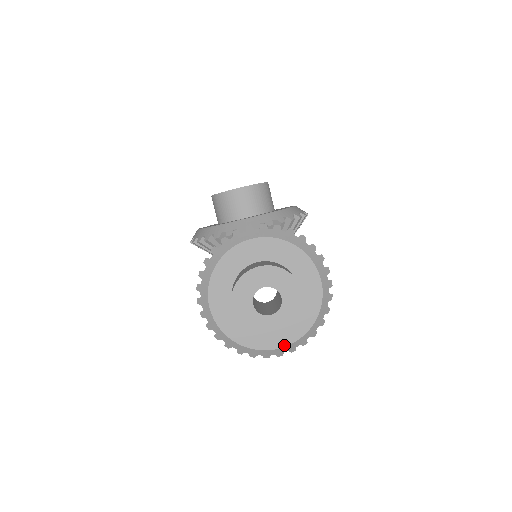
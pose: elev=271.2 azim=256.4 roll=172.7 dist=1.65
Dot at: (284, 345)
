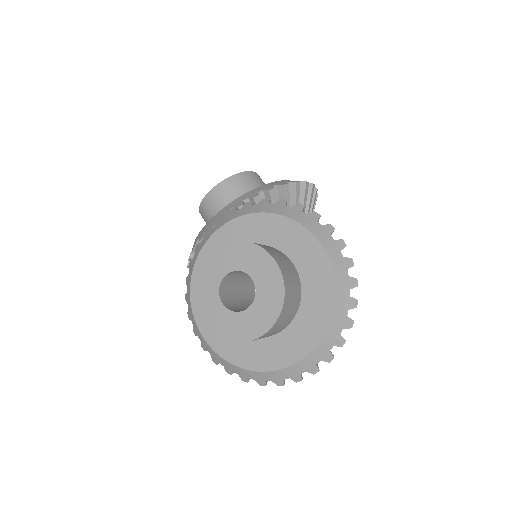
Dot at: (306, 352)
